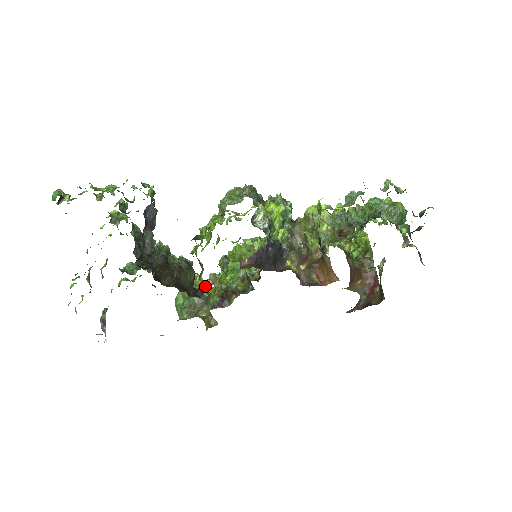
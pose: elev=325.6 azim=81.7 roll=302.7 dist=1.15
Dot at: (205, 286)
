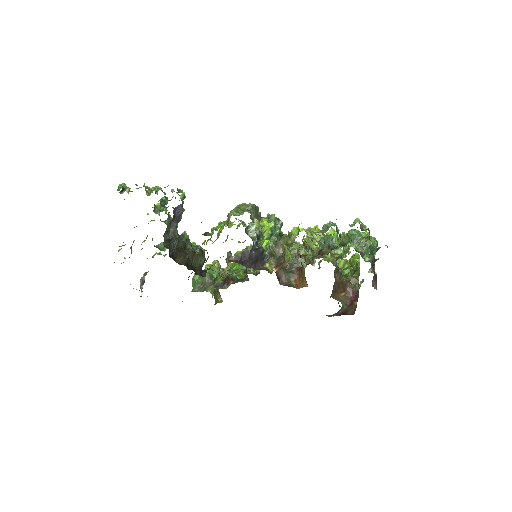
Dot at: (217, 271)
